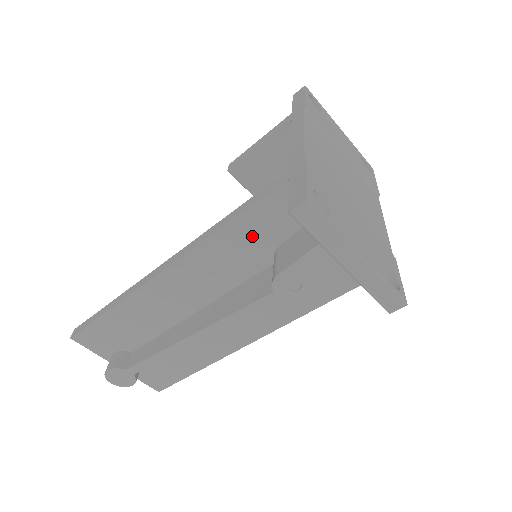
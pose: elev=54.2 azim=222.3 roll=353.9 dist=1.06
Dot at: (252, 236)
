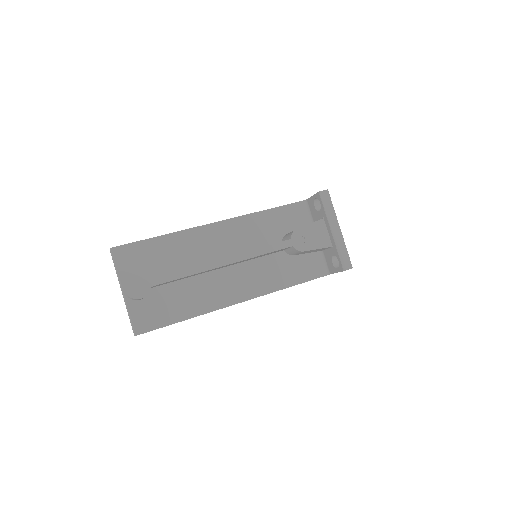
Dot at: (277, 222)
